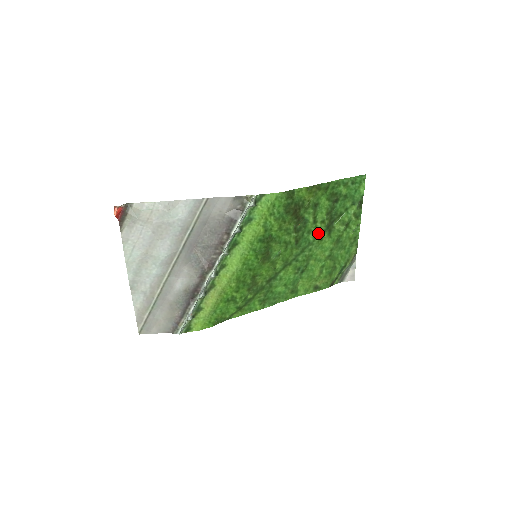
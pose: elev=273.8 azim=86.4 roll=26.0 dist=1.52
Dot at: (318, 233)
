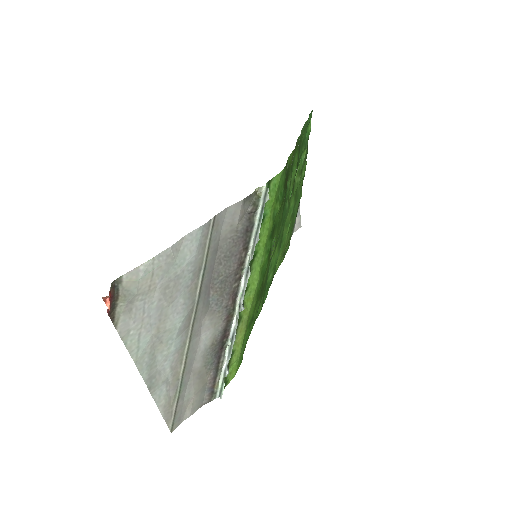
Dot at: (290, 196)
